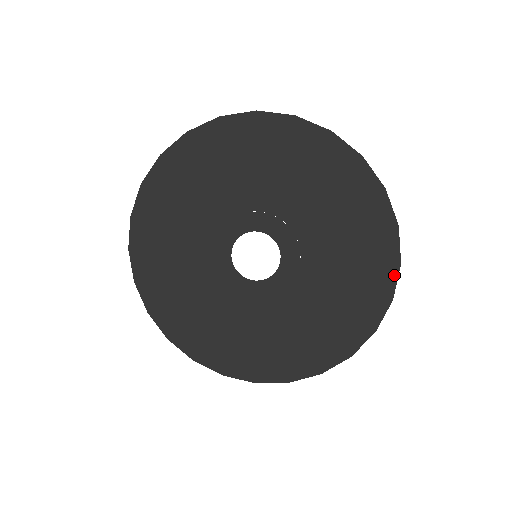
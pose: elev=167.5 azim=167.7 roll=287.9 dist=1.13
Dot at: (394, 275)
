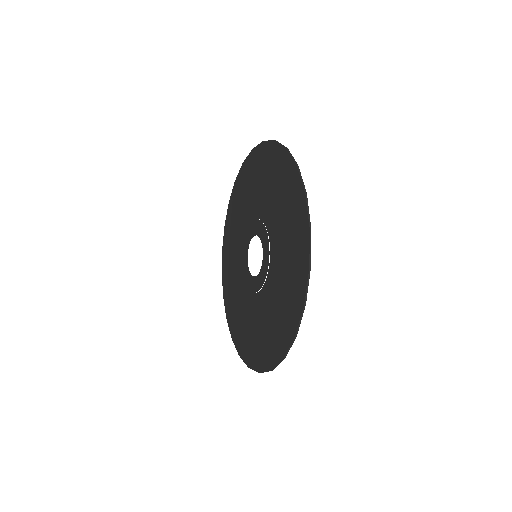
Dot at: (308, 241)
